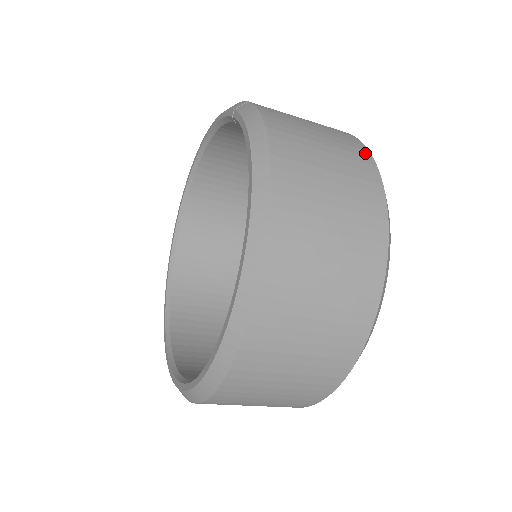
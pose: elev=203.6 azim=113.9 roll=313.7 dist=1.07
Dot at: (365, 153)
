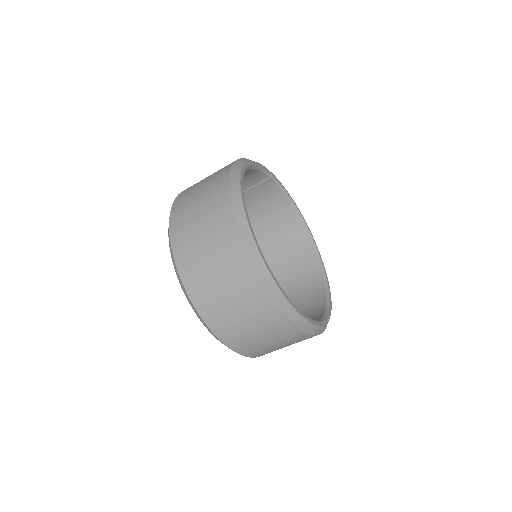
Dot at: occluded
